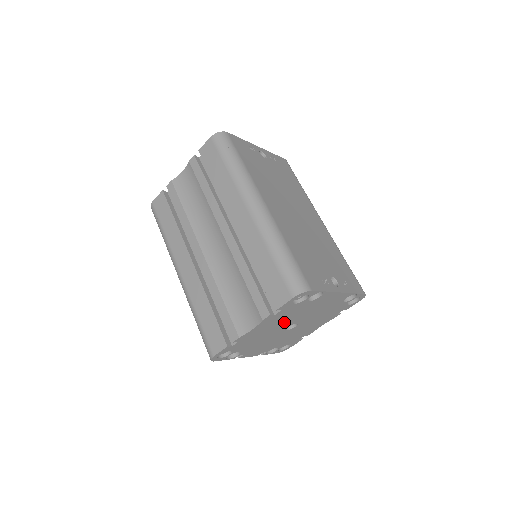
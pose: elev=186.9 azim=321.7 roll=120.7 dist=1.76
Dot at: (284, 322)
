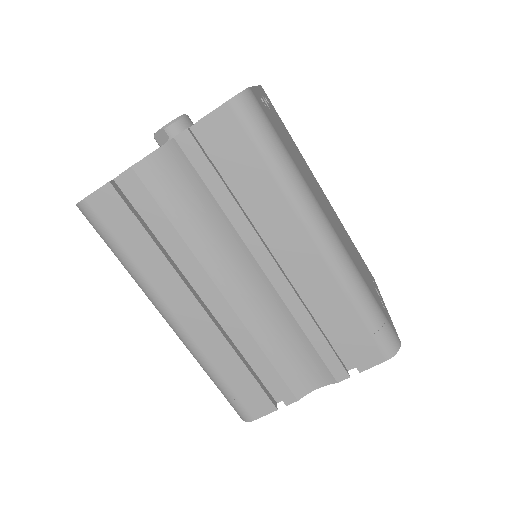
Dot at: occluded
